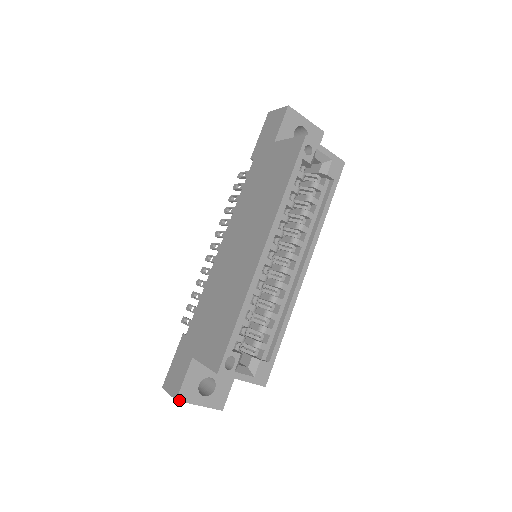
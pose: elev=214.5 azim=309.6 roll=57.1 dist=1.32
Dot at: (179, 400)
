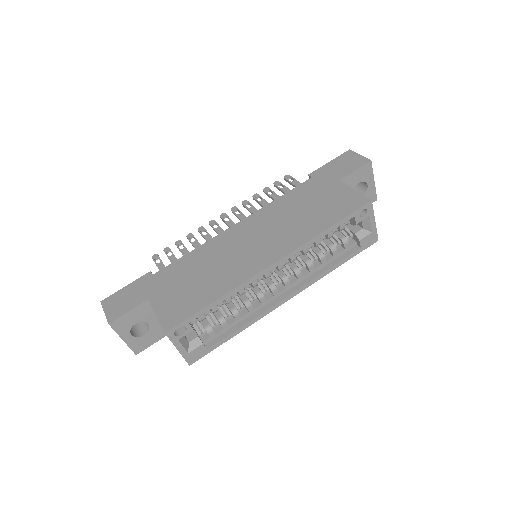
Dot at: (111, 325)
